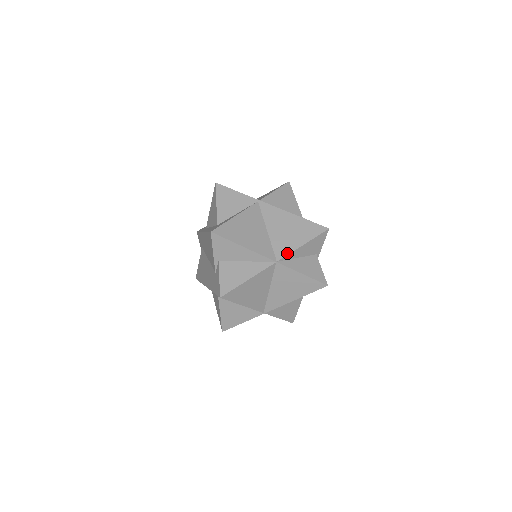
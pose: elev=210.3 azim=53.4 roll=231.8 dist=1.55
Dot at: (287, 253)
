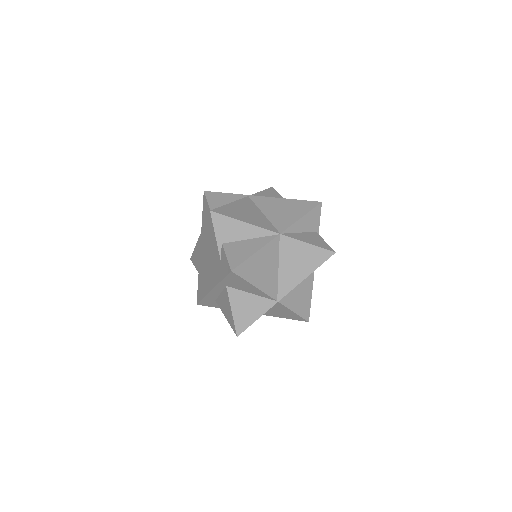
Dot at: (288, 226)
